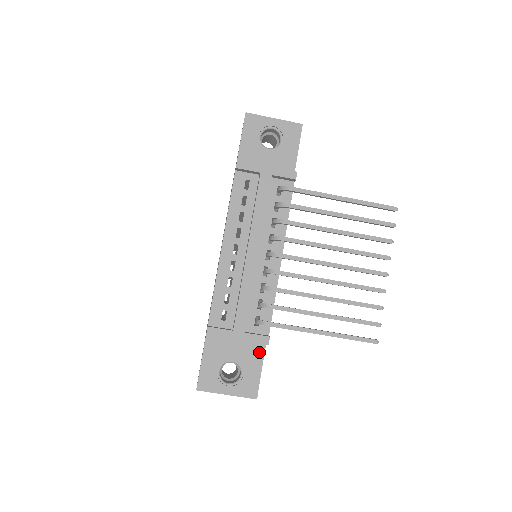
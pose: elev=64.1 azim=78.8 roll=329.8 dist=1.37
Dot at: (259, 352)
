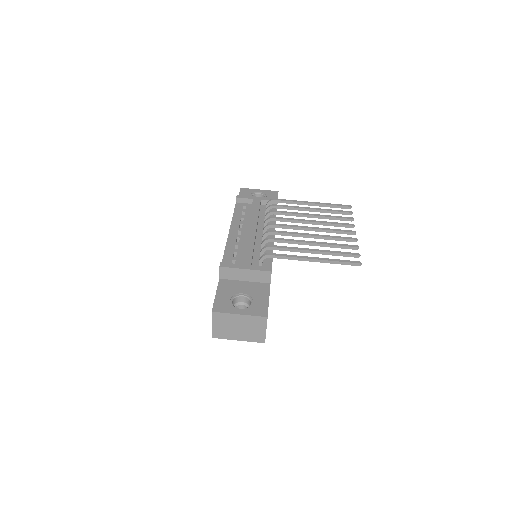
Dot at: (265, 289)
